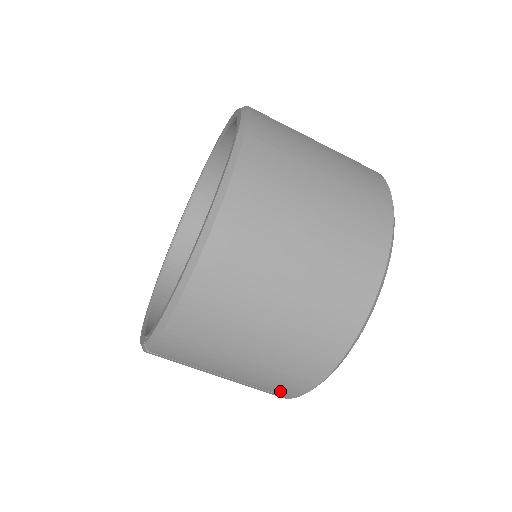
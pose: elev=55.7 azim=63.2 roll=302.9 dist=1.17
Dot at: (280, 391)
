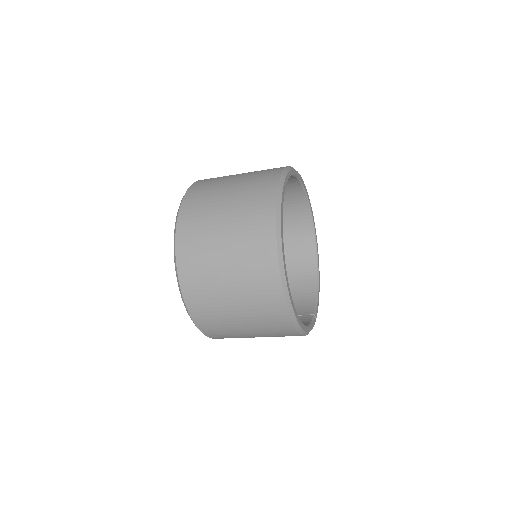
Dot at: occluded
